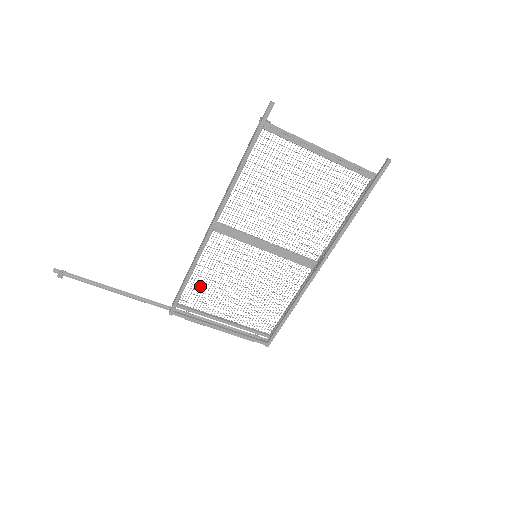
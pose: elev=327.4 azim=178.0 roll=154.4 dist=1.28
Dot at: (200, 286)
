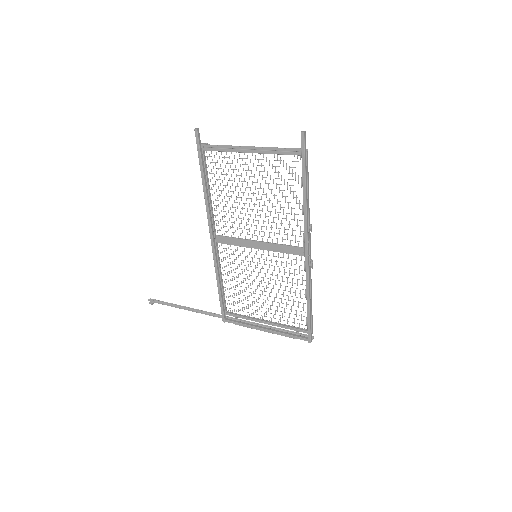
Dot at: (234, 293)
